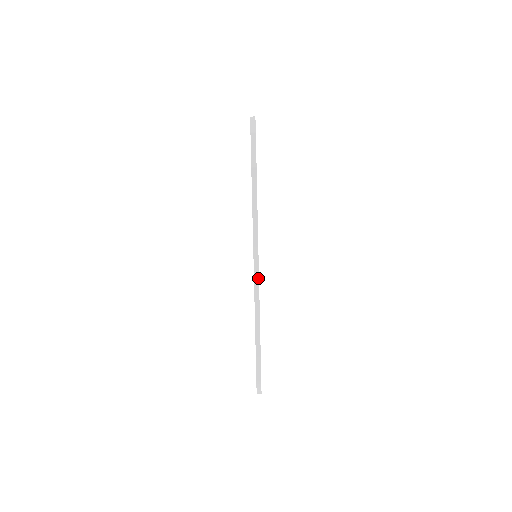
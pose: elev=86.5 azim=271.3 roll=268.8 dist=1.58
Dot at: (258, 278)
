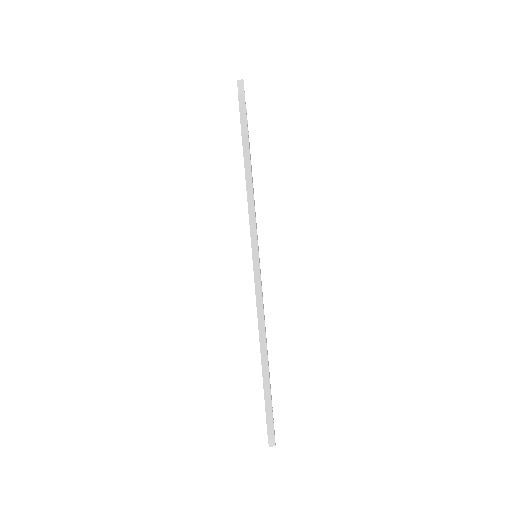
Dot at: (260, 279)
